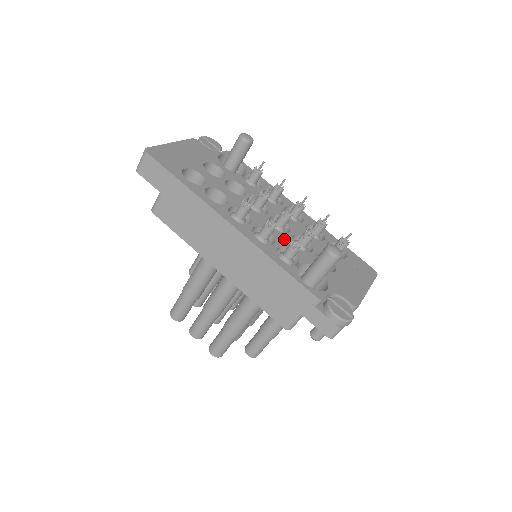
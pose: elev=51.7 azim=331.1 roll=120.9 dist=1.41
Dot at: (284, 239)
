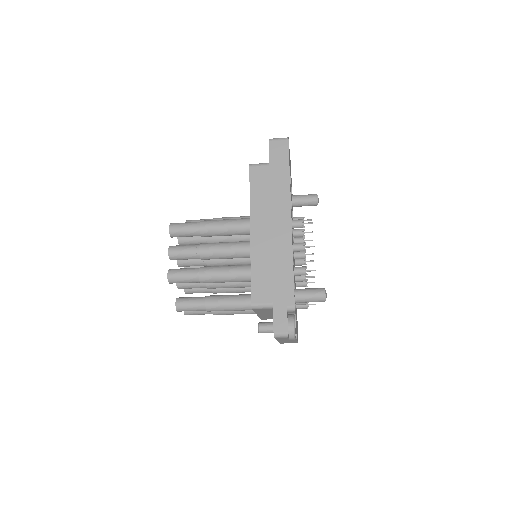
Dot at: occluded
